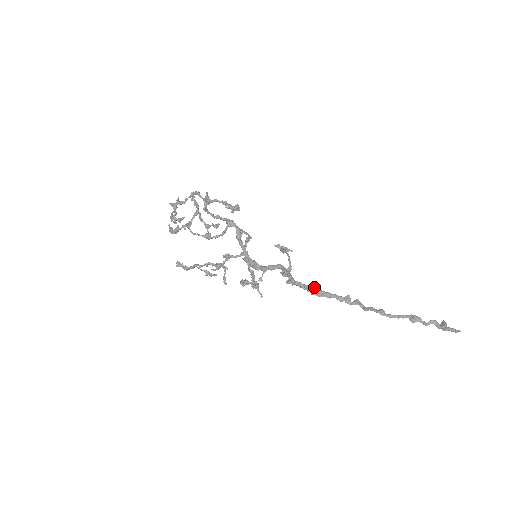
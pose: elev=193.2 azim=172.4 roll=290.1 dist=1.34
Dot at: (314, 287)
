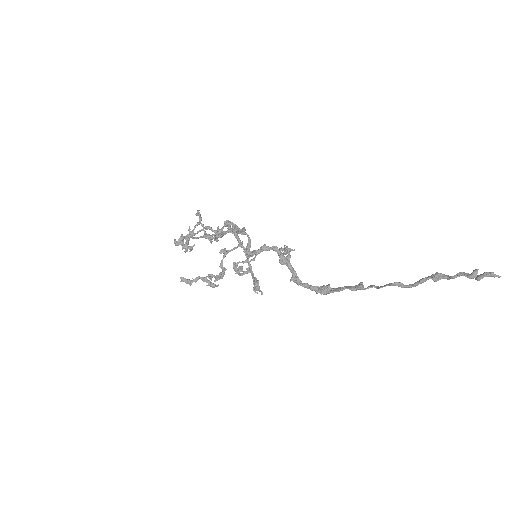
Dot at: (323, 285)
